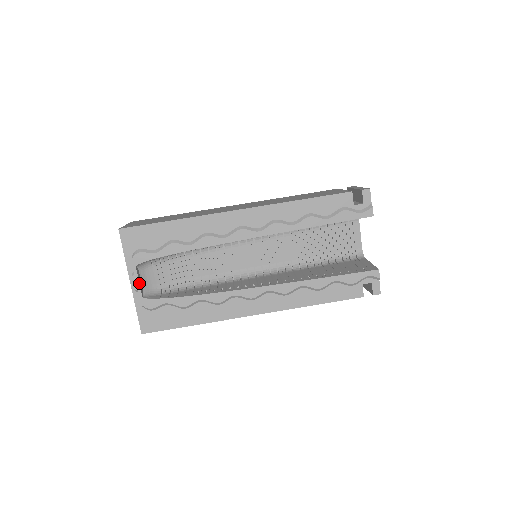
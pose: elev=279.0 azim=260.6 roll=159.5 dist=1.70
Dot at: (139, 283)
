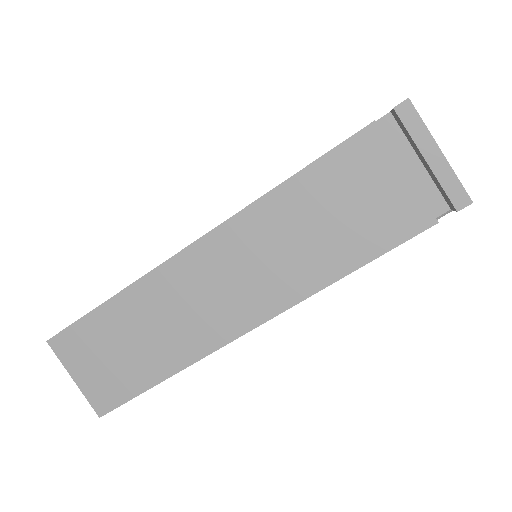
Dot at: occluded
